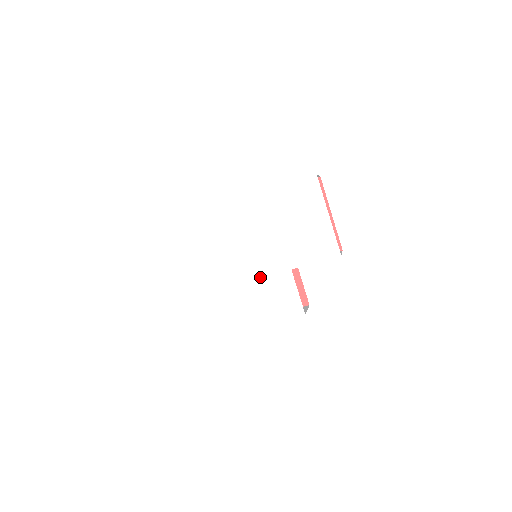
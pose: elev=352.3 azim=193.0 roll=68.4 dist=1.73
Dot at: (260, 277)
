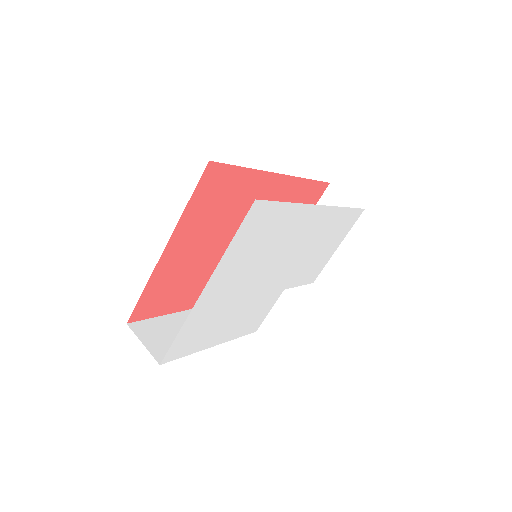
Dot at: (263, 294)
